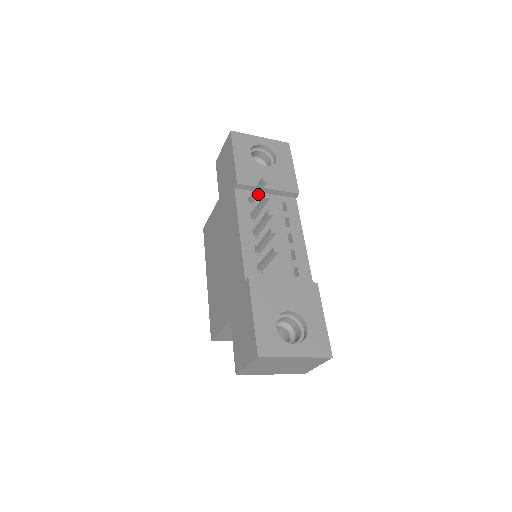
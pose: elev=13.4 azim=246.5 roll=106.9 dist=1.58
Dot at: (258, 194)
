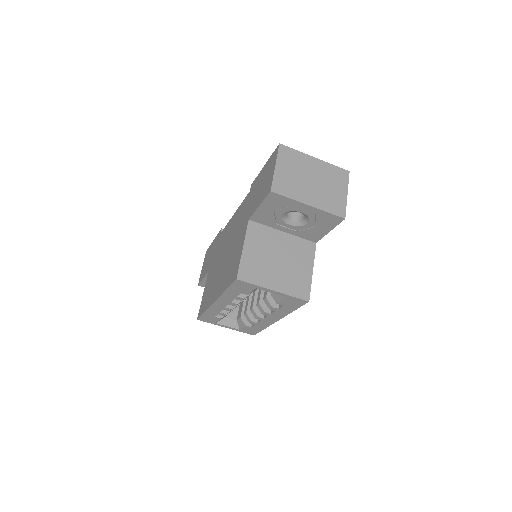
Dot at: occluded
